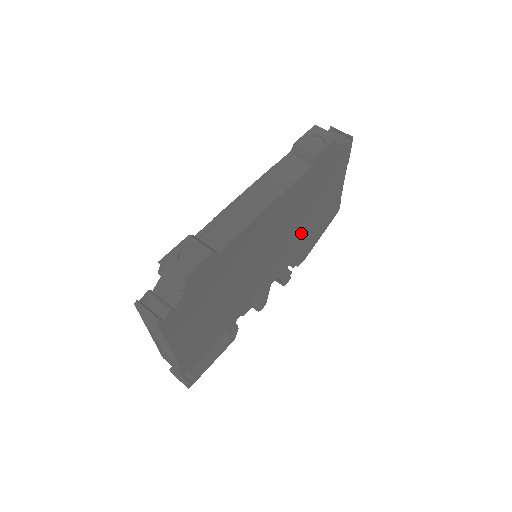
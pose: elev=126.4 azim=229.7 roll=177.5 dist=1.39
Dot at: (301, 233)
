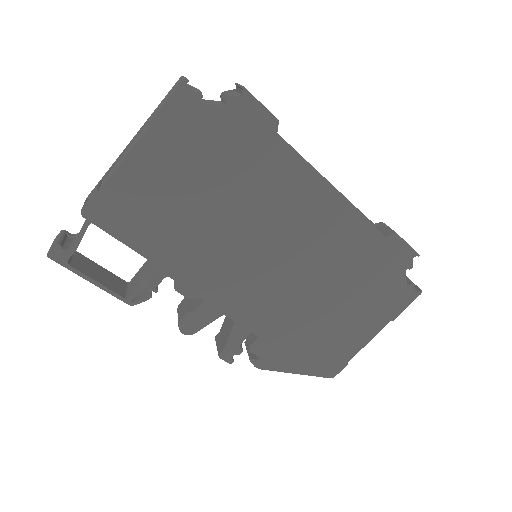
Dot at: (300, 311)
